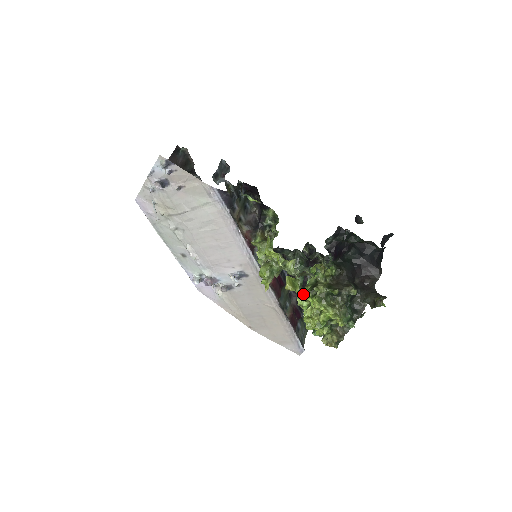
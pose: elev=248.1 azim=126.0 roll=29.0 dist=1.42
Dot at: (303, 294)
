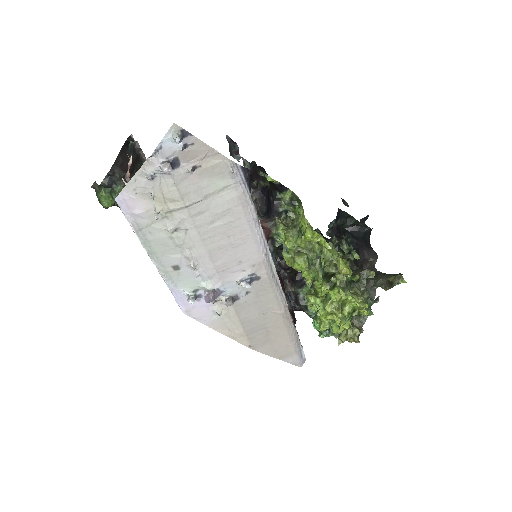
Dot at: (309, 292)
